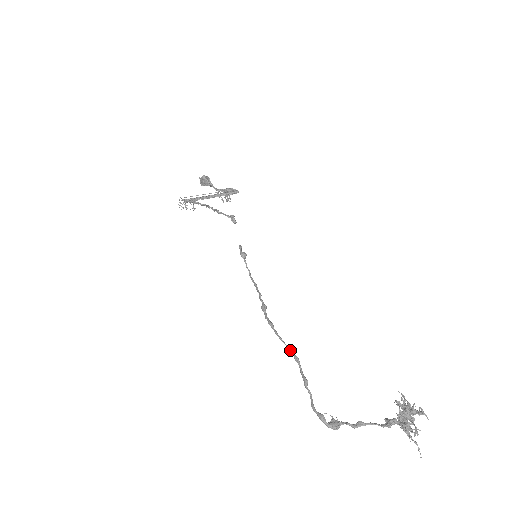
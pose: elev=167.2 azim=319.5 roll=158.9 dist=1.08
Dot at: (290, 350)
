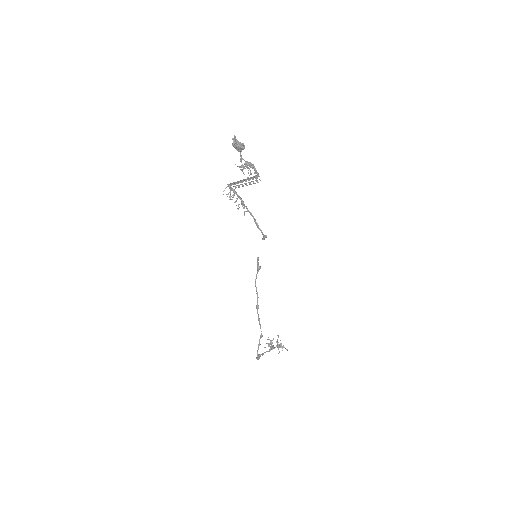
Dot at: occluded
